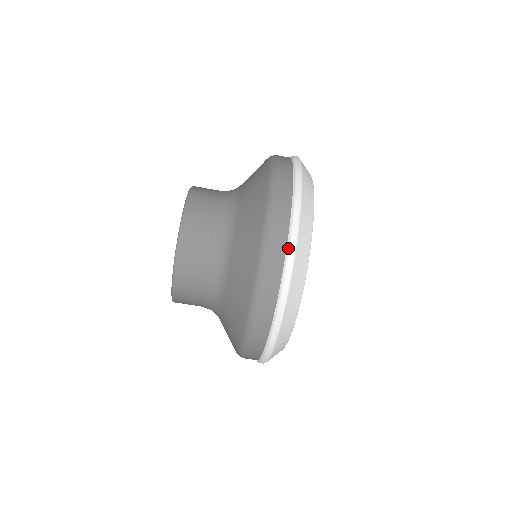
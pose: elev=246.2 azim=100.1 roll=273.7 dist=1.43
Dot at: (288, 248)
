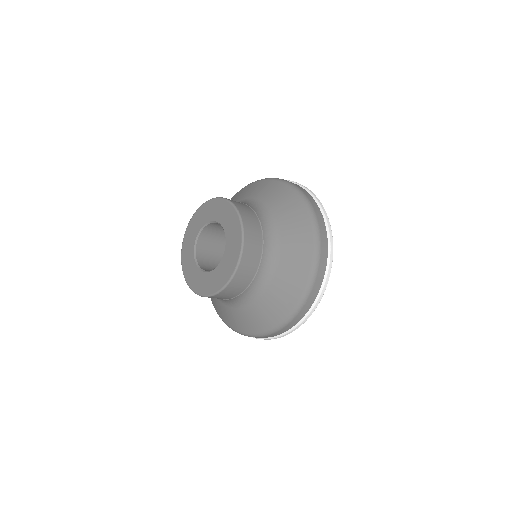
Dot at: (322, 287)
